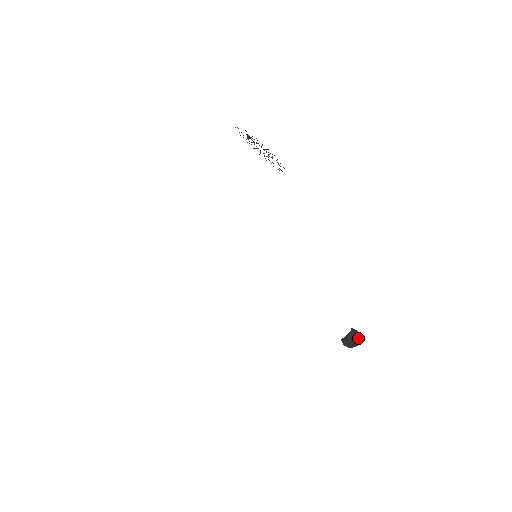
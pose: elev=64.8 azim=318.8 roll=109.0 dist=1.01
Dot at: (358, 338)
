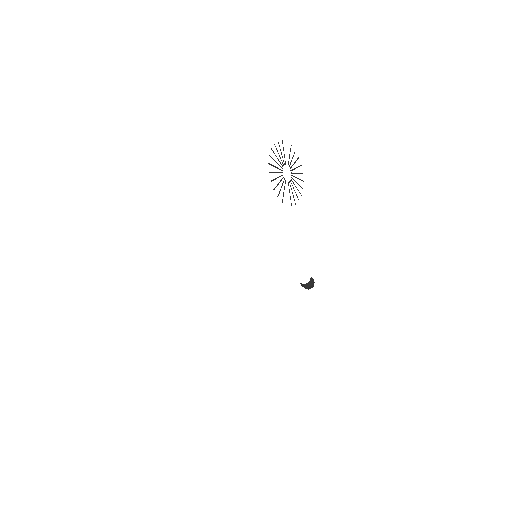
Dot at: (312, 287)
